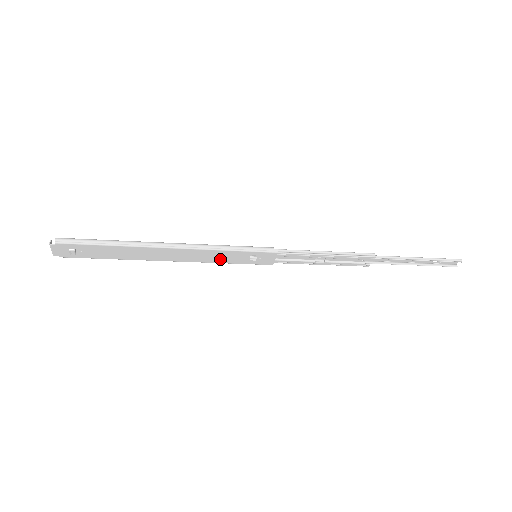
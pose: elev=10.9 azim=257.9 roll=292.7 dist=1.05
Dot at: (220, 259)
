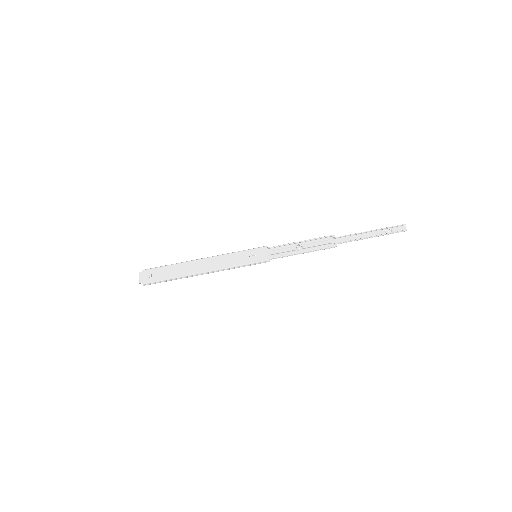
Dot at: (234, 262)
